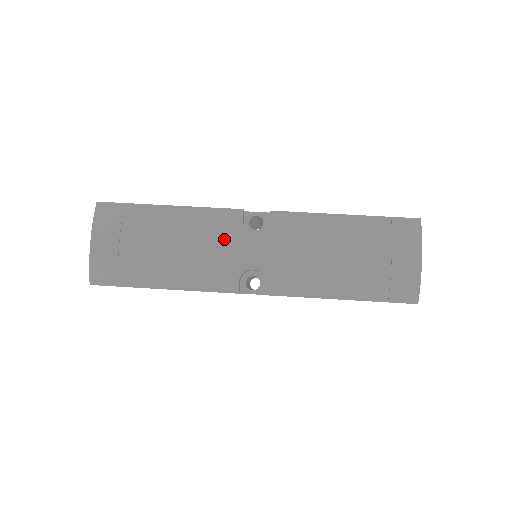
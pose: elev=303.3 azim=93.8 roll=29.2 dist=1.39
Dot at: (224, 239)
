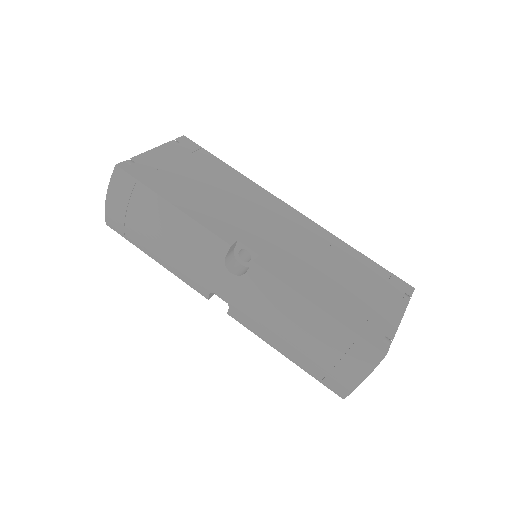
Dot at: (205, 261)
